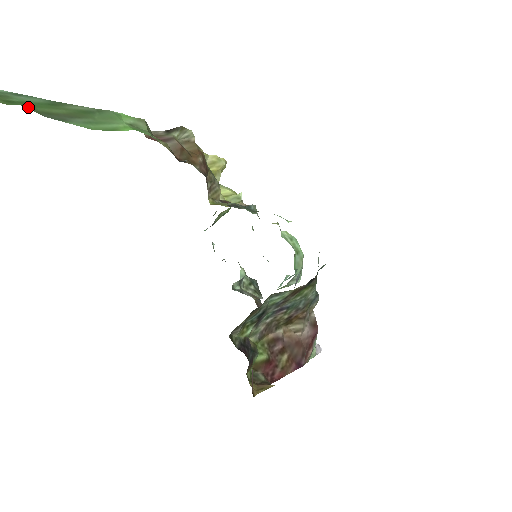
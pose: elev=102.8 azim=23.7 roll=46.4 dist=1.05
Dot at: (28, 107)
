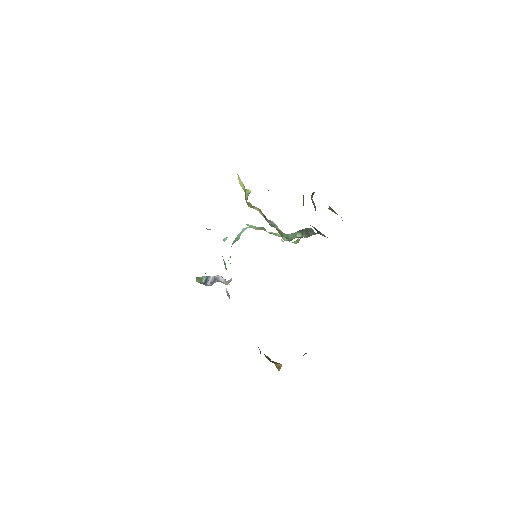
Dot at: occluded
